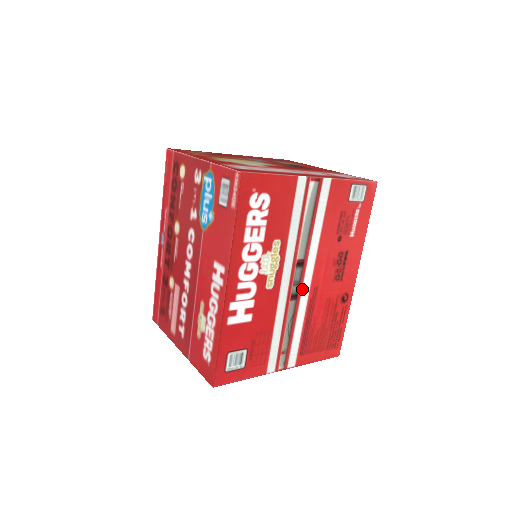
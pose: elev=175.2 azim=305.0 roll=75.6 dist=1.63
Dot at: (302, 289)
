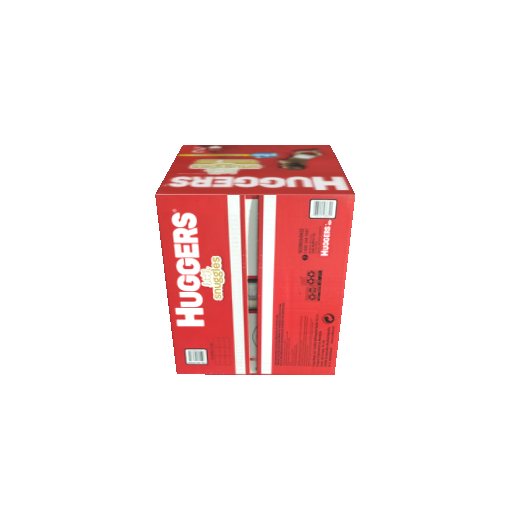
Dot at: (262, 304)
